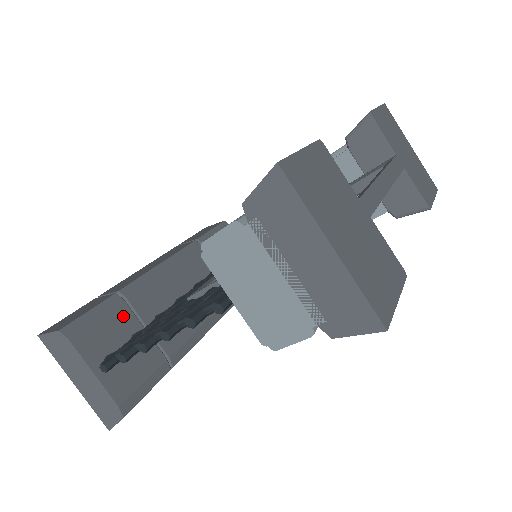
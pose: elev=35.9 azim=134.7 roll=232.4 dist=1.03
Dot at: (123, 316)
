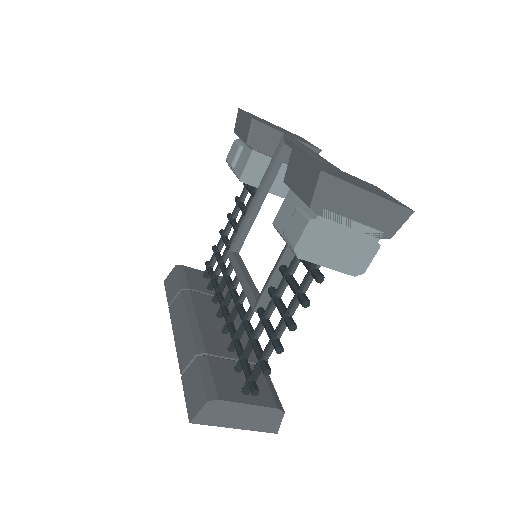
Dot at: (218, 364)
